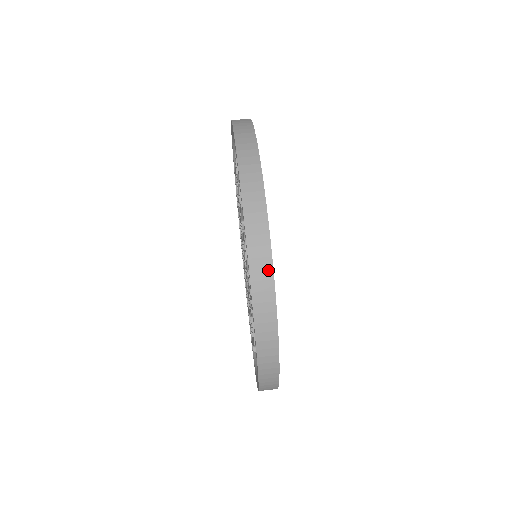
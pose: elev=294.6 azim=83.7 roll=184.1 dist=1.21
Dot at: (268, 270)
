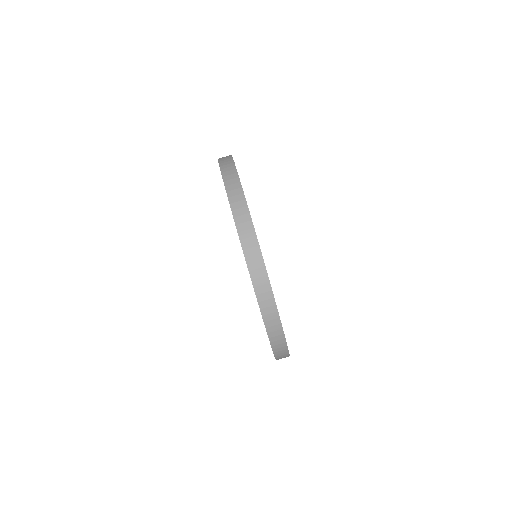
Dot at: (286, 354)
